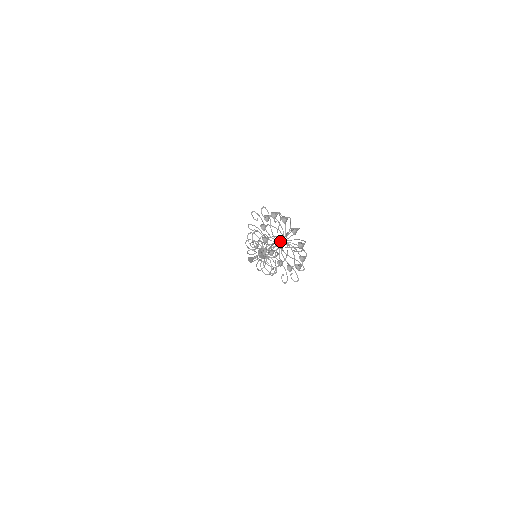
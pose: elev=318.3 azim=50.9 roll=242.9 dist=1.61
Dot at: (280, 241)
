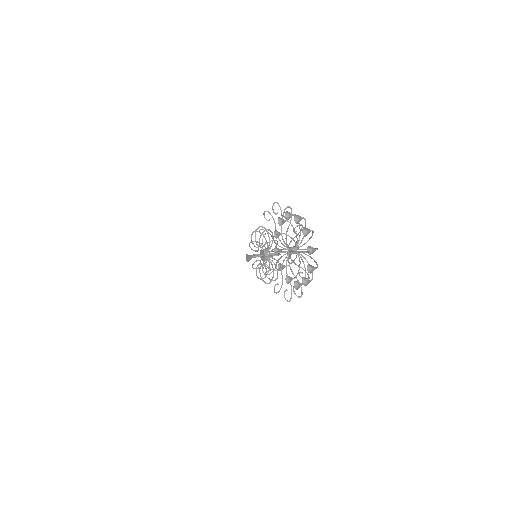
Dot at: occluded
